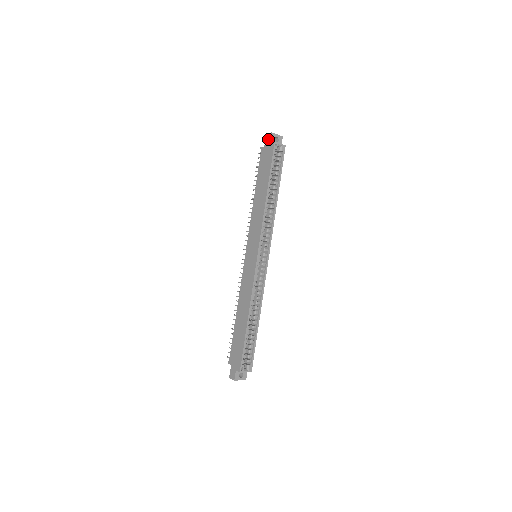
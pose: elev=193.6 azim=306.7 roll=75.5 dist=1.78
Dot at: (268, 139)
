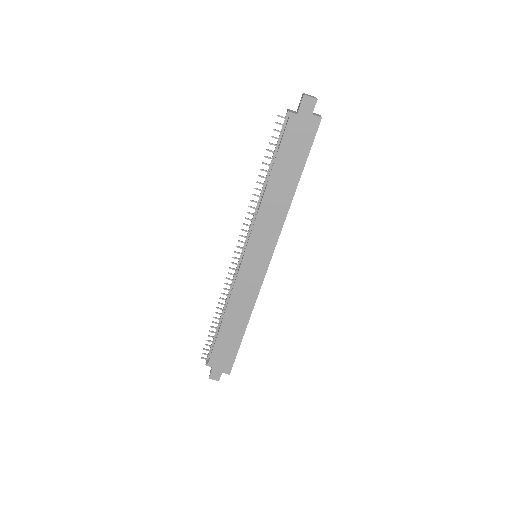
Dot at: (308, 106)
